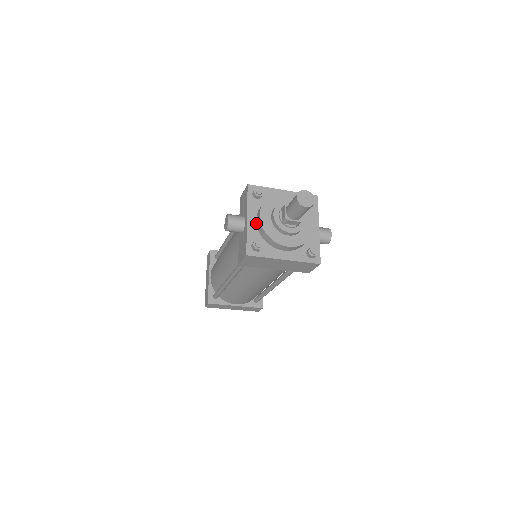
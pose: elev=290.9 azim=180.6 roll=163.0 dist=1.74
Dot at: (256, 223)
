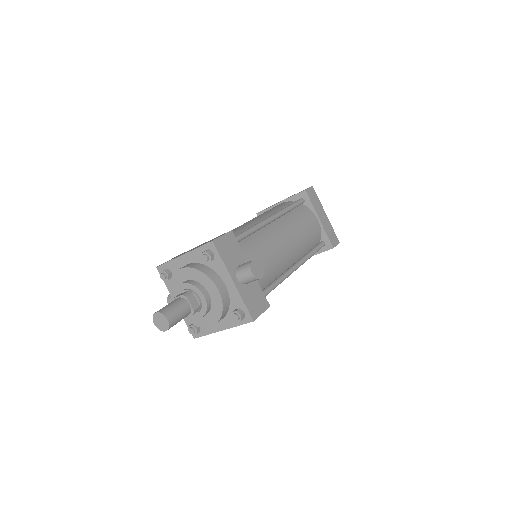
Dot at: occluded
